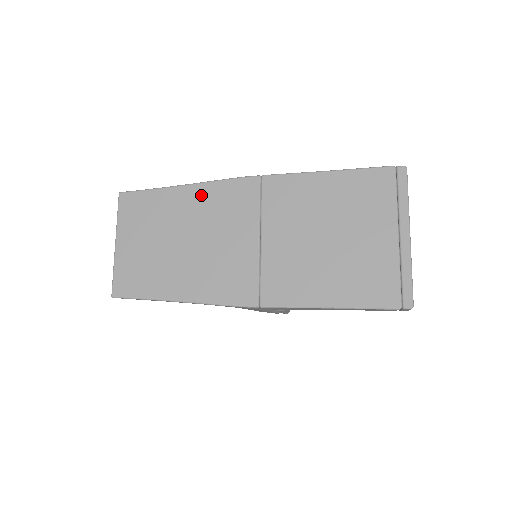
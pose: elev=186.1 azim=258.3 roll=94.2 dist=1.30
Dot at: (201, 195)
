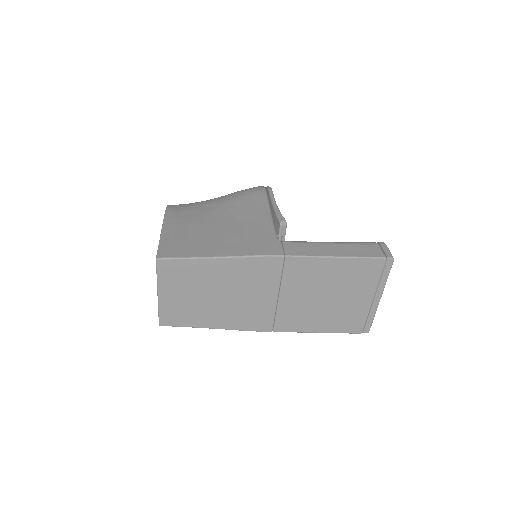
Dot at: (233, 266)
